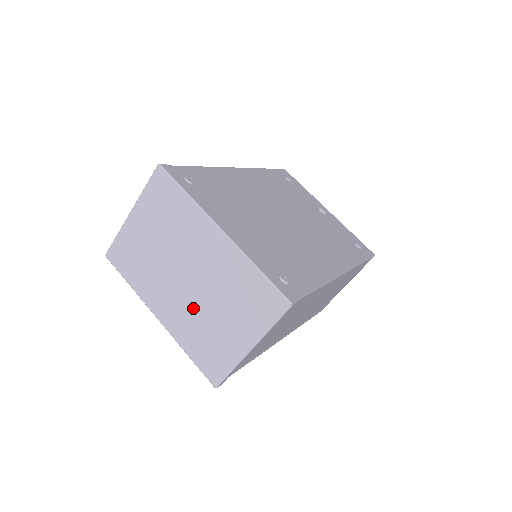
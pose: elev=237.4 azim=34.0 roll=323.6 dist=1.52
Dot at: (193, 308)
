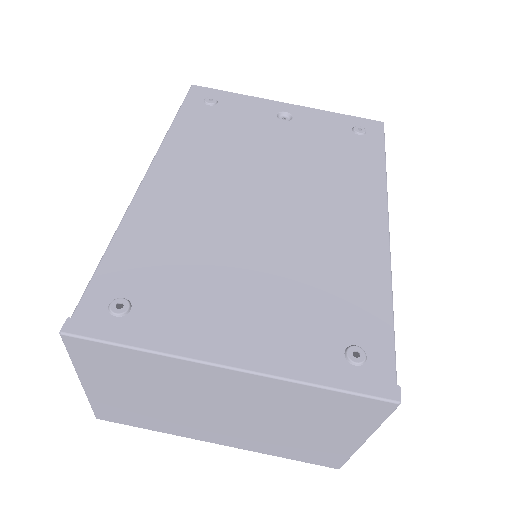
Dot at: (255, 431)
